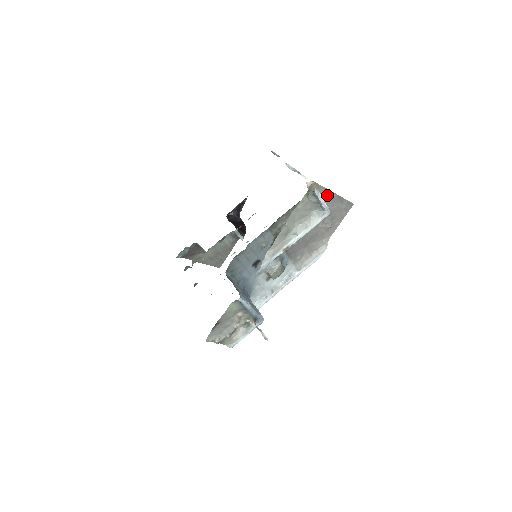
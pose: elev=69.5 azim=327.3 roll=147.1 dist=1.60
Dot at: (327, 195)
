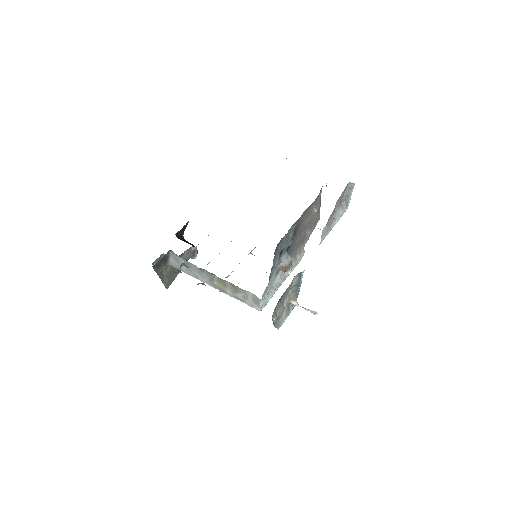
Dot at: (318, 204)
